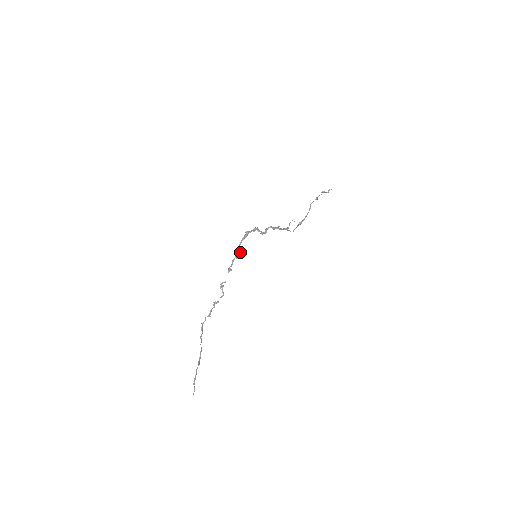
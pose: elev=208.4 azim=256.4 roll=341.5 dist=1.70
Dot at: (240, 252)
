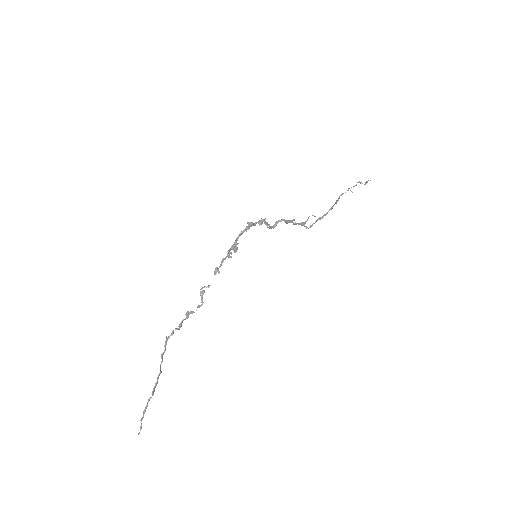
Dot at: (235, 249)
